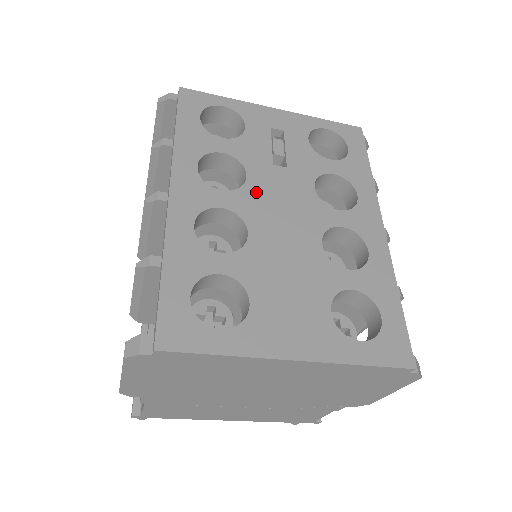
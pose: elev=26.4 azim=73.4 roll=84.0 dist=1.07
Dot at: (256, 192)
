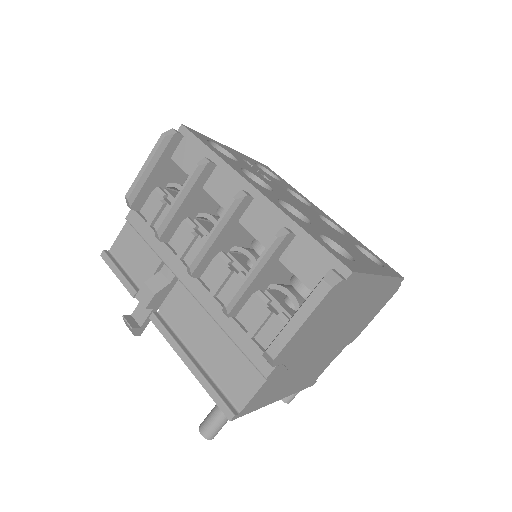
Dot at: (280, 193)
